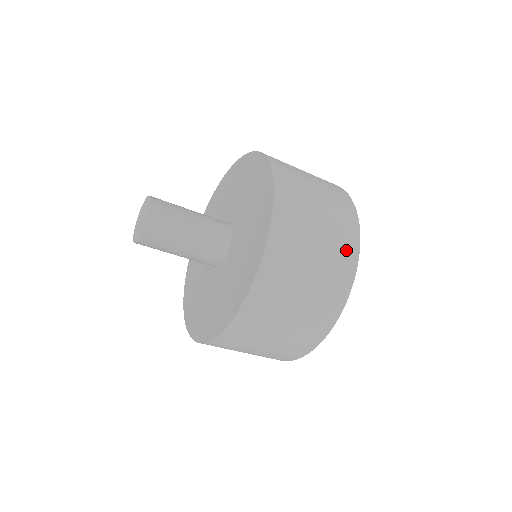
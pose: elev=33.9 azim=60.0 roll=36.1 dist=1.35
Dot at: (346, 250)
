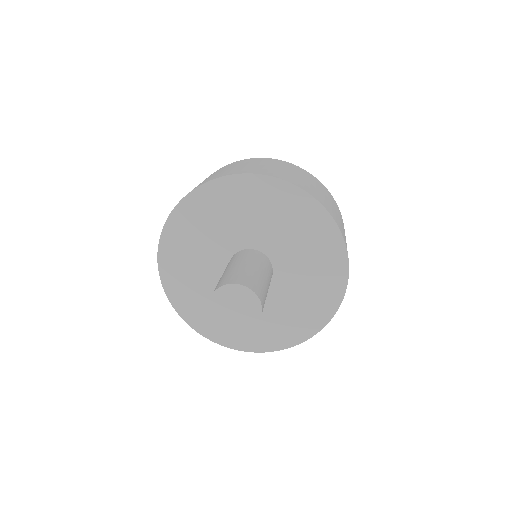
Dot at: occluded
